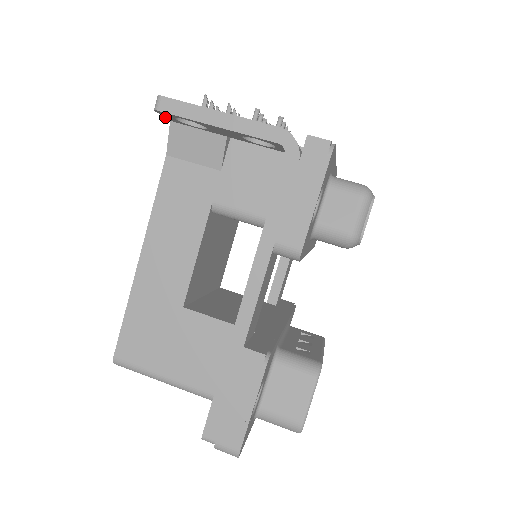
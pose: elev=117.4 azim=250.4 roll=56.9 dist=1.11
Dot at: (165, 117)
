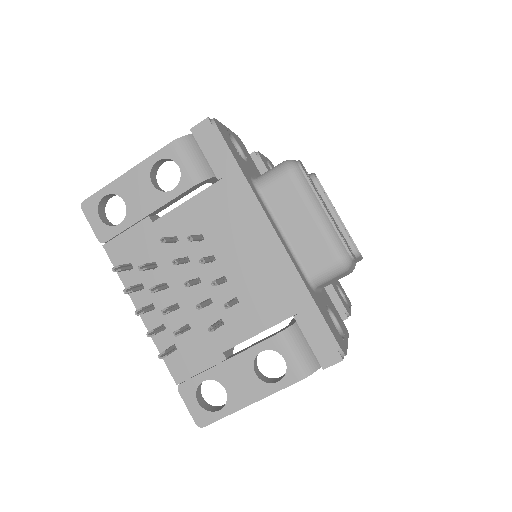
Dot at: occluded
